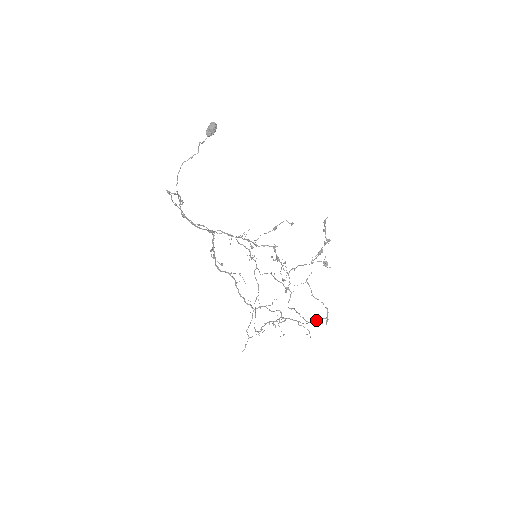
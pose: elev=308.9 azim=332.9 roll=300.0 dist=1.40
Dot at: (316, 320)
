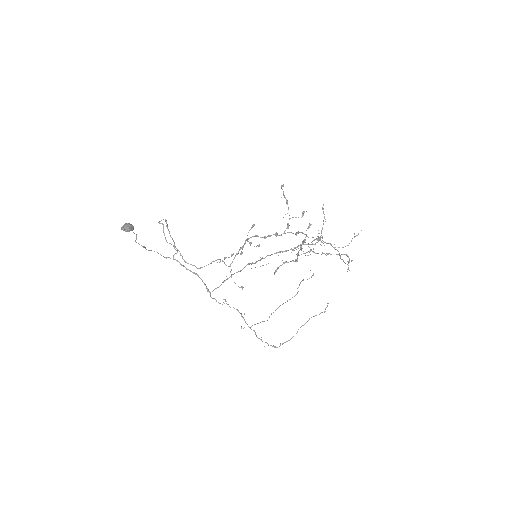
Dot at: occluded
